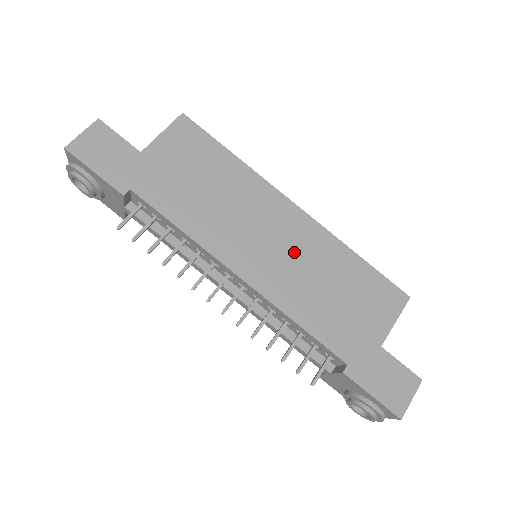
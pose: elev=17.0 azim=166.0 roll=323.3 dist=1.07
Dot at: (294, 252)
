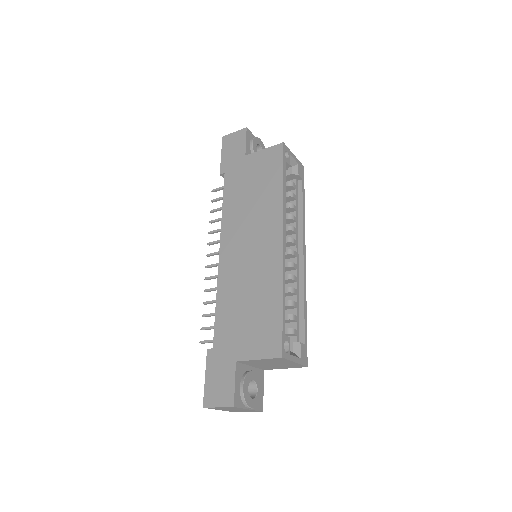
Dot at: (253, 264)
